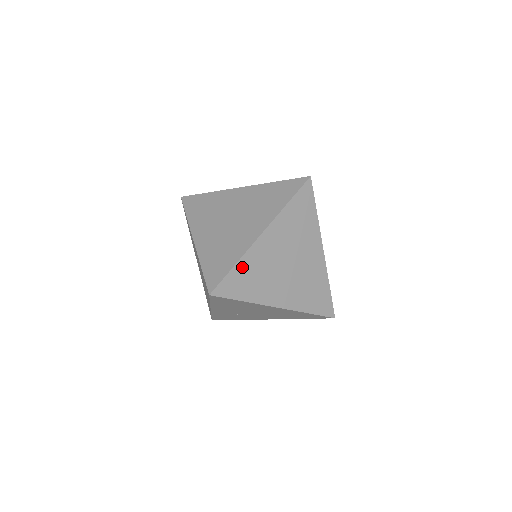
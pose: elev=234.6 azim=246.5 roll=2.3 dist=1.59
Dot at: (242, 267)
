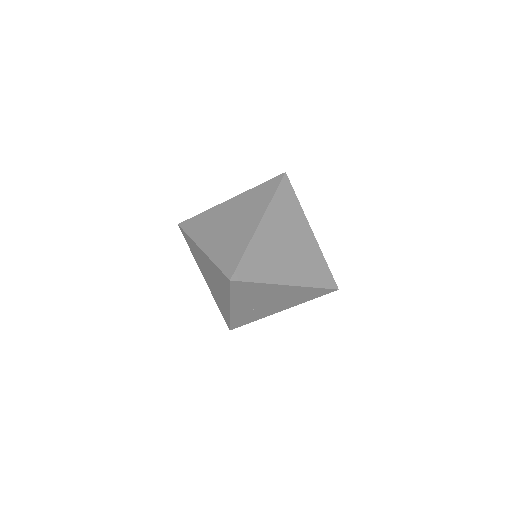
Dot at: (251, 253)
